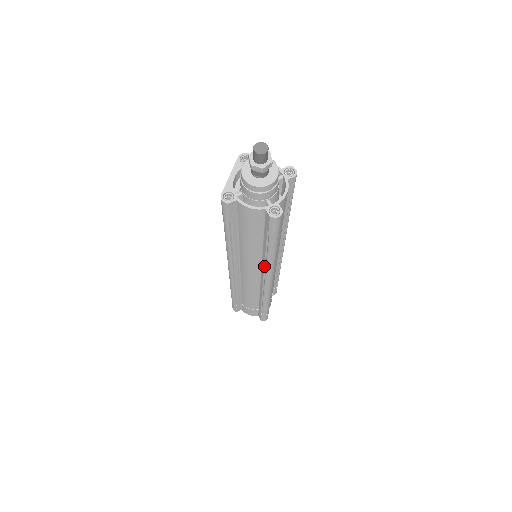
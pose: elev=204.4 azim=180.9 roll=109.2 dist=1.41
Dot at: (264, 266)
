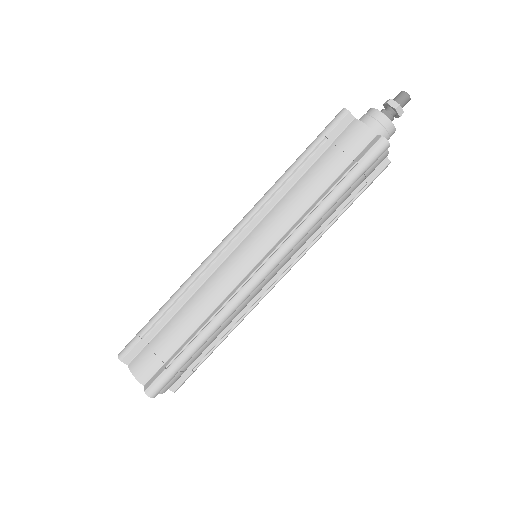
Dot at: (291, 232)
